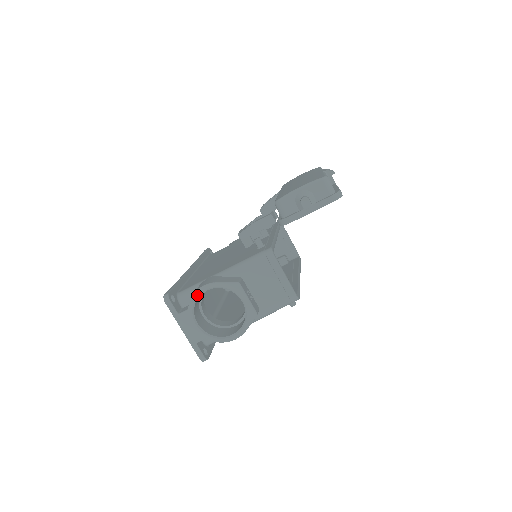
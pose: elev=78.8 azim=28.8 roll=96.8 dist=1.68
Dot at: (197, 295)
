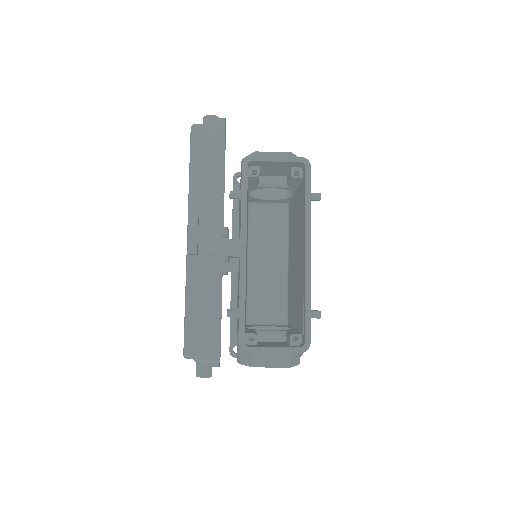
Dot at: occluded
